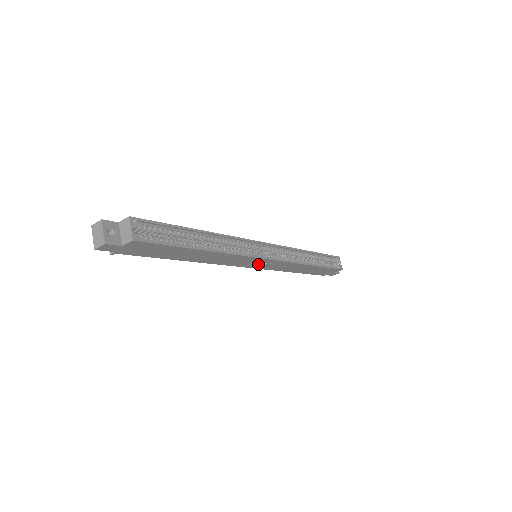
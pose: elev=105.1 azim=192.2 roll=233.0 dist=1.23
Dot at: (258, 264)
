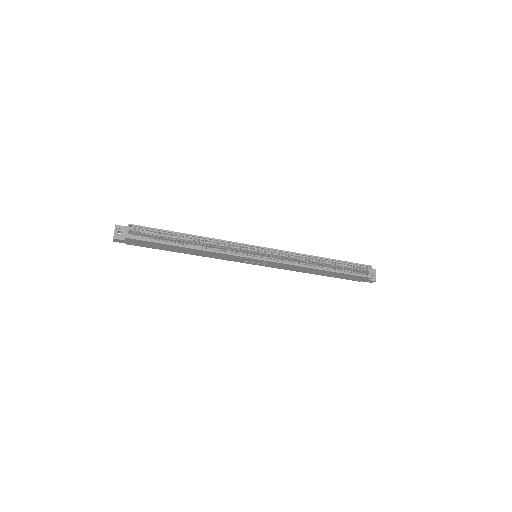
Dot at: (256, 262)
